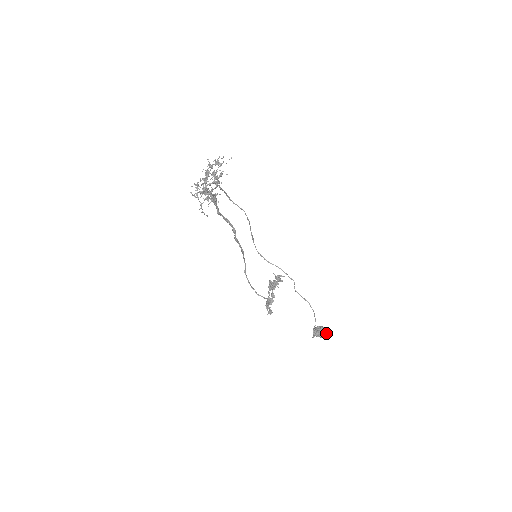
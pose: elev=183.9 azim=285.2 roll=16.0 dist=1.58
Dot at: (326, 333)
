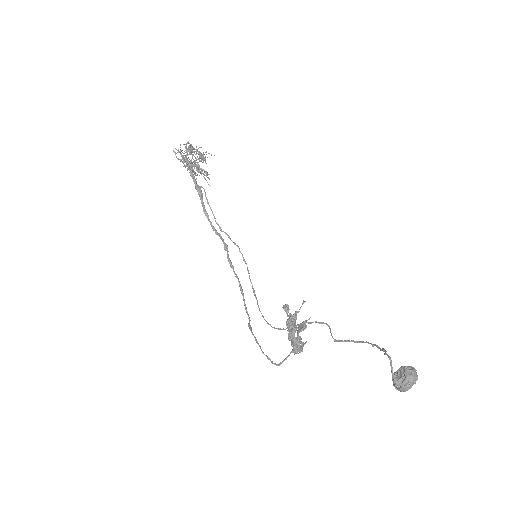
Dot at: (417, 375)
